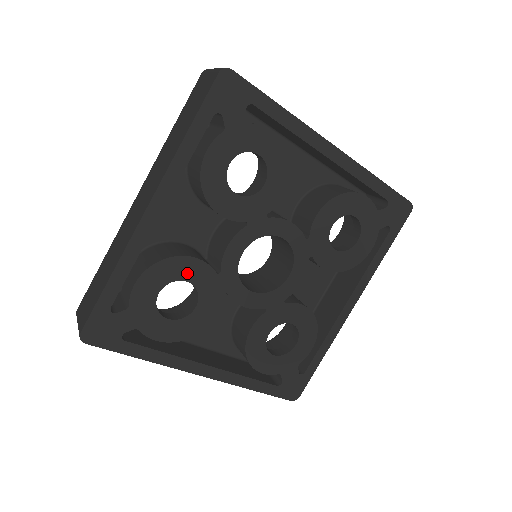
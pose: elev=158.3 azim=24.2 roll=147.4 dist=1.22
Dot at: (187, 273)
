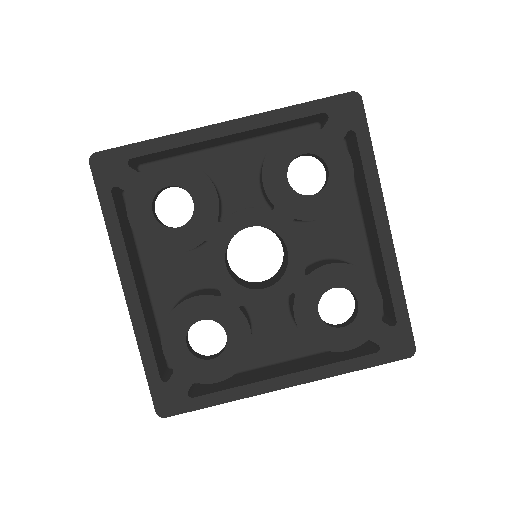
Dot at: (200, 195)
